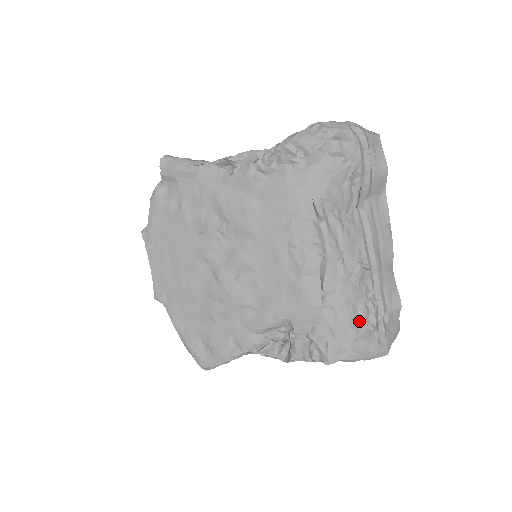
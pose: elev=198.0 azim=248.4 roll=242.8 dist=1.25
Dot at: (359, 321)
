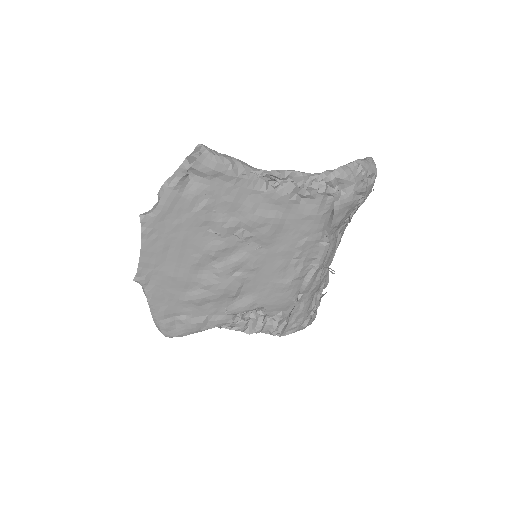
Dot at: (312, 307)
